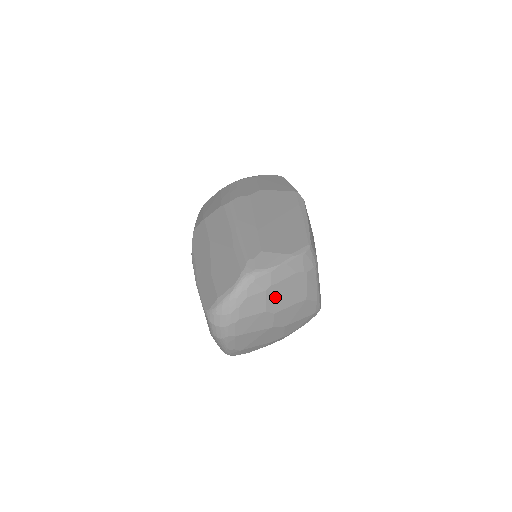
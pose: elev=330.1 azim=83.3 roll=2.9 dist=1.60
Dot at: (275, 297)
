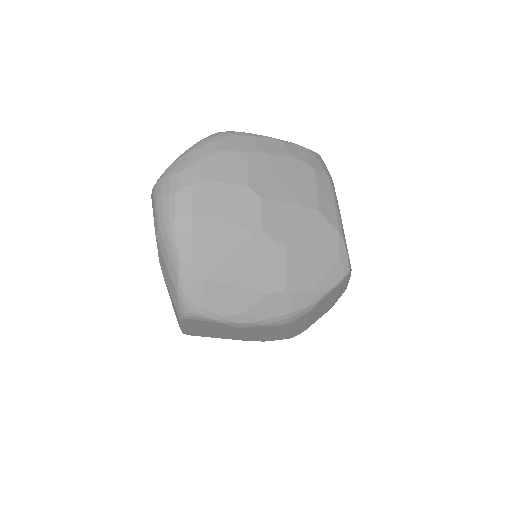
Dot at: (263, 172)
